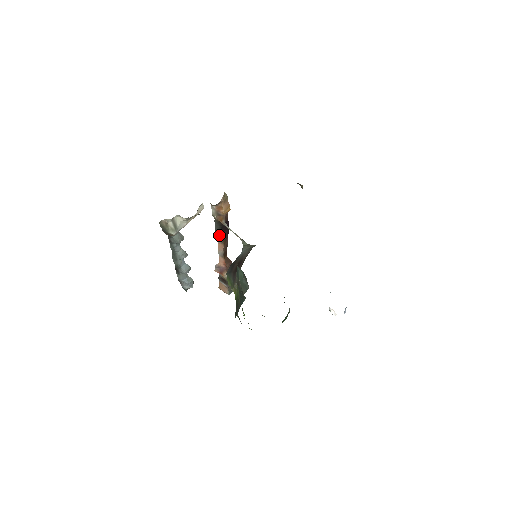
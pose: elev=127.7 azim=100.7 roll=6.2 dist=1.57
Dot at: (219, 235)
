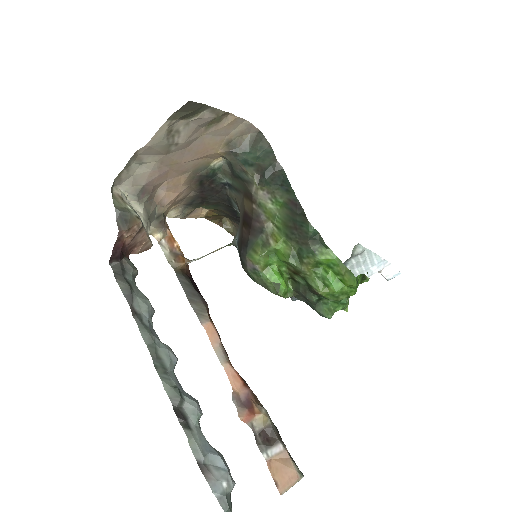
Dot at: (196, 302)
